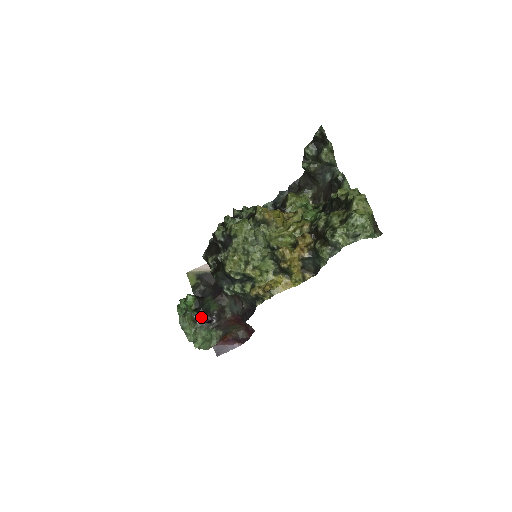
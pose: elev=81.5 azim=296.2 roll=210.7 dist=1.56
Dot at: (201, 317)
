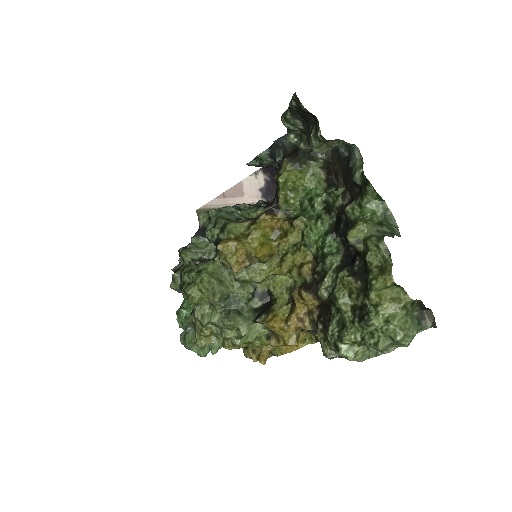
Dot at: occluded
